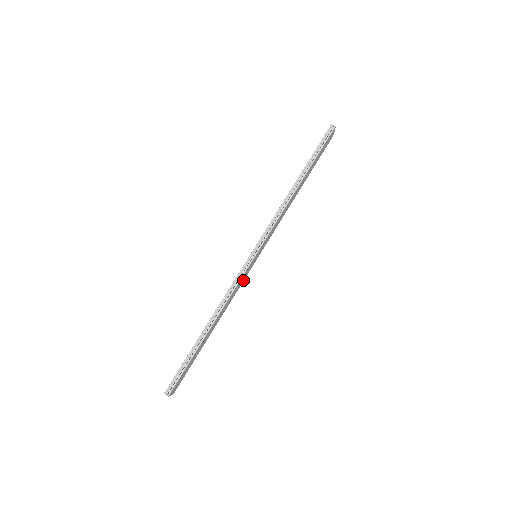
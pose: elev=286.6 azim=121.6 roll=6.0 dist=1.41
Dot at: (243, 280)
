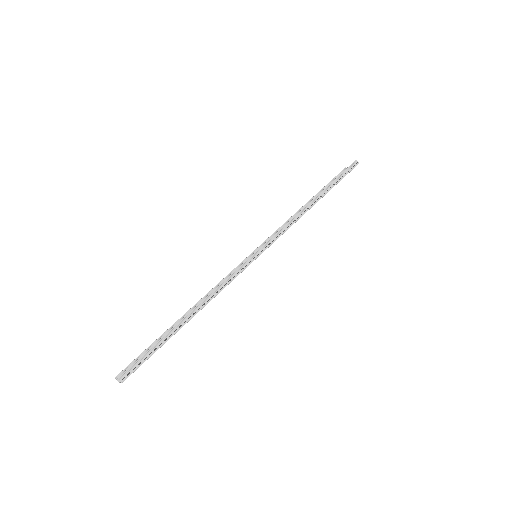
Dot at: occluded
